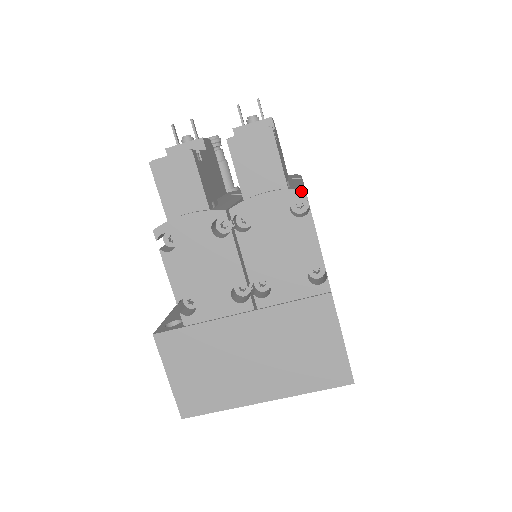
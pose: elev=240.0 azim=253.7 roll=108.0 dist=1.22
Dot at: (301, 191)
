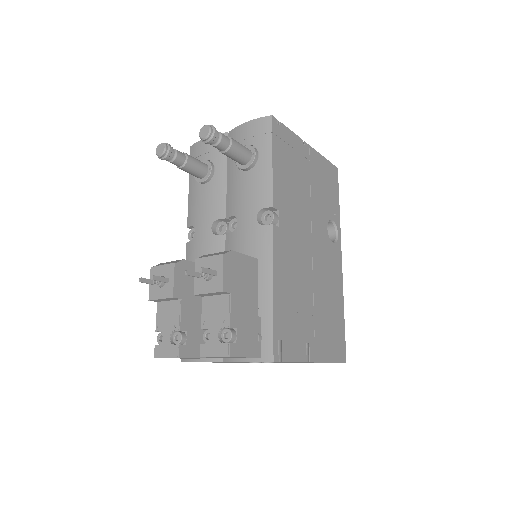
Dot at: occluded
